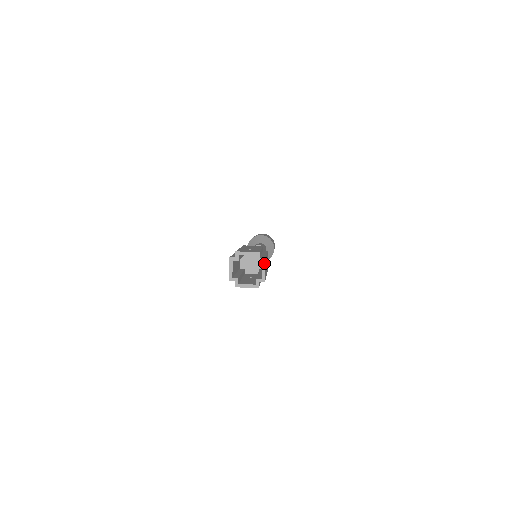
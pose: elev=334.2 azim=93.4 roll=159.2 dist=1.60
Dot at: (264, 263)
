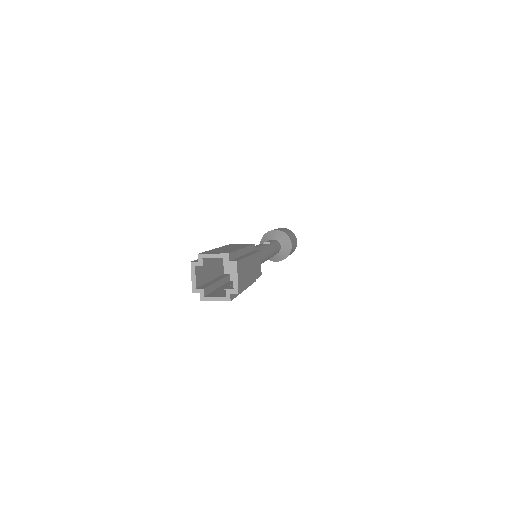
Dot at: (235, 268)
